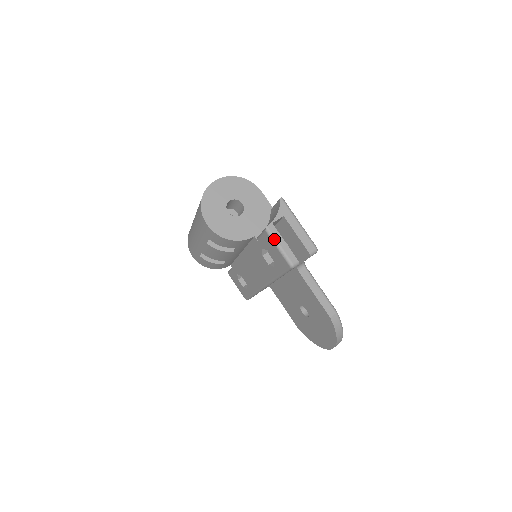
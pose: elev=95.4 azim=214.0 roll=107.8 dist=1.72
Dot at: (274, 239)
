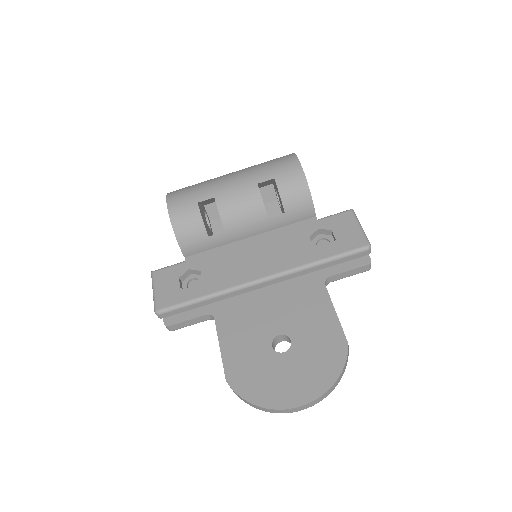
Dot at: occluded
